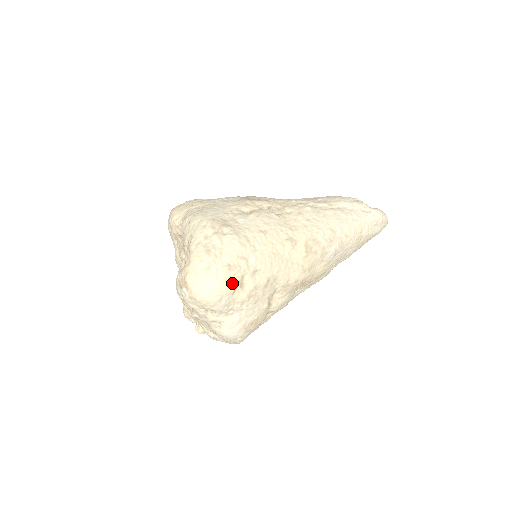
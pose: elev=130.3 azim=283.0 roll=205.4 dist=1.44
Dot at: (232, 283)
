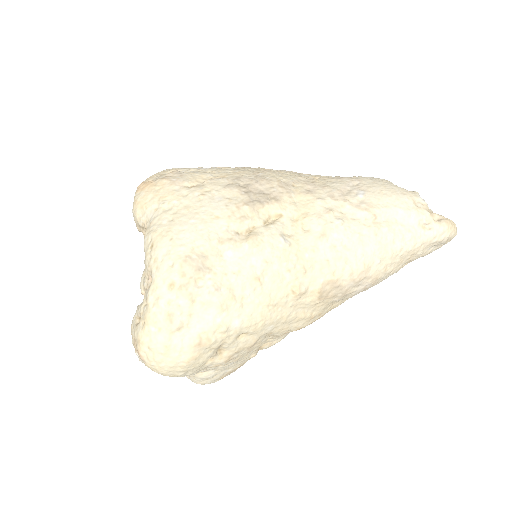
Dot at: (202, 357)
